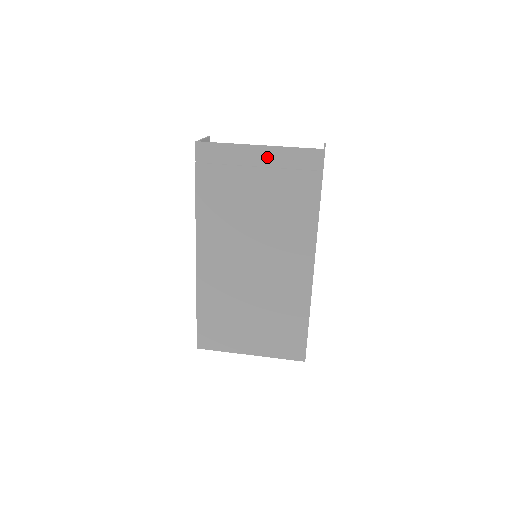
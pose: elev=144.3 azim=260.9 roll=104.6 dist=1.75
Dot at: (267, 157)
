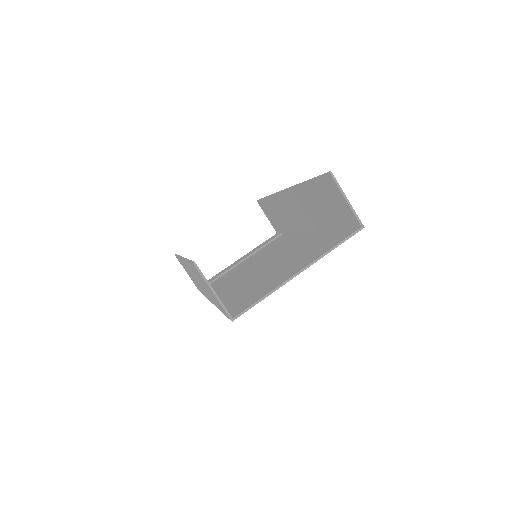
Dot at: occluded
